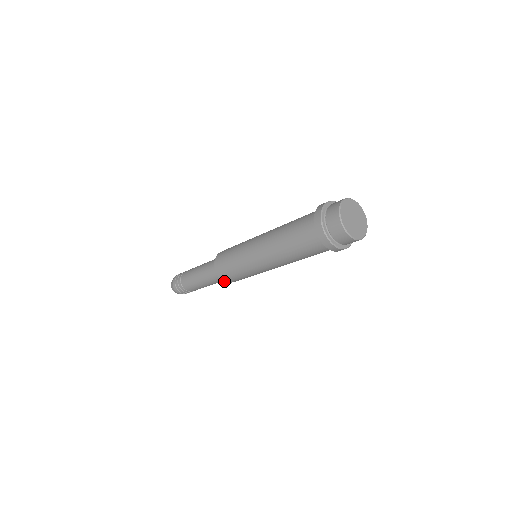
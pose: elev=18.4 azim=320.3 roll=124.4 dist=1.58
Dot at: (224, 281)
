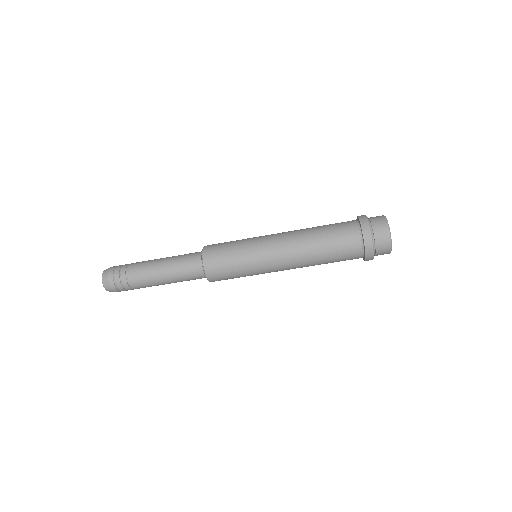
Dot at: (207, 278)
